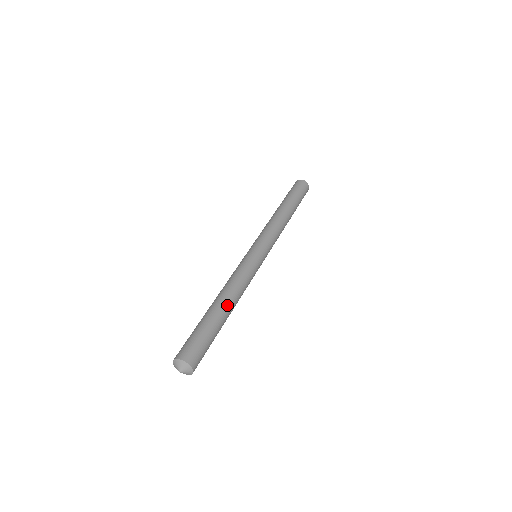
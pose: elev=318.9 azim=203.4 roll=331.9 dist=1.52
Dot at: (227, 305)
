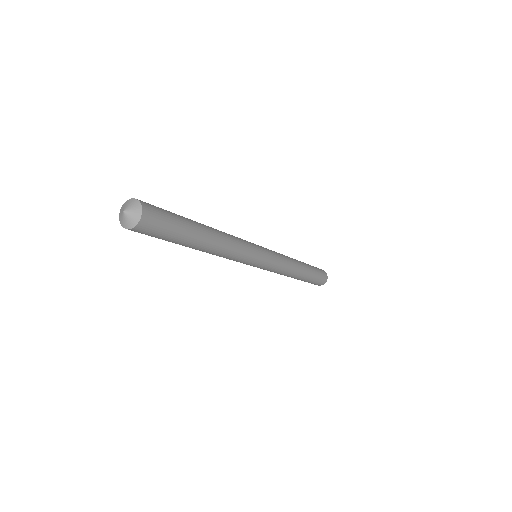
Dot at: occluded
